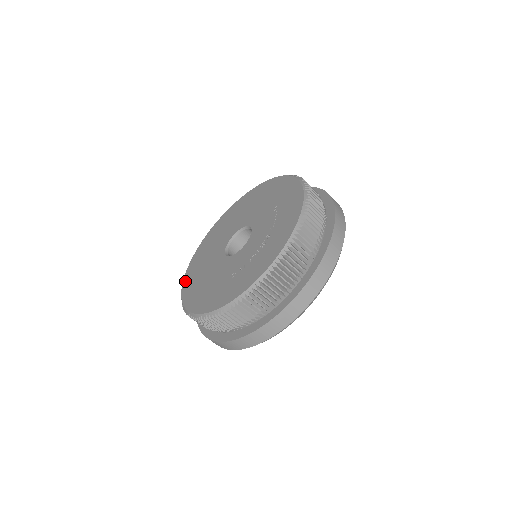
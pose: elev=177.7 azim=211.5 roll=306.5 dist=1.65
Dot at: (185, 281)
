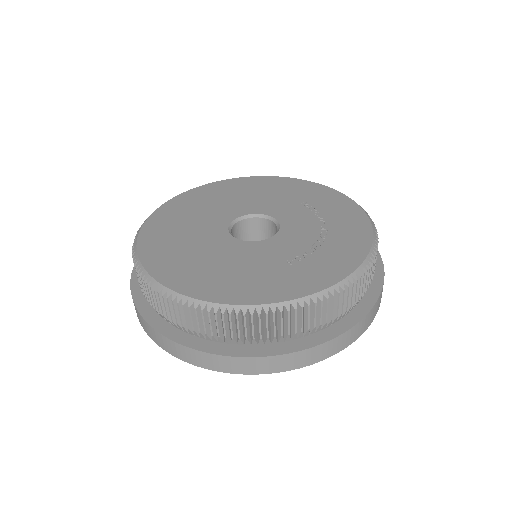
Dot at: (150, 264)
